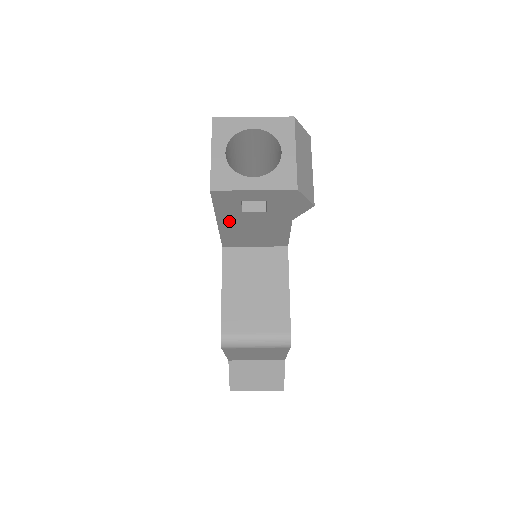
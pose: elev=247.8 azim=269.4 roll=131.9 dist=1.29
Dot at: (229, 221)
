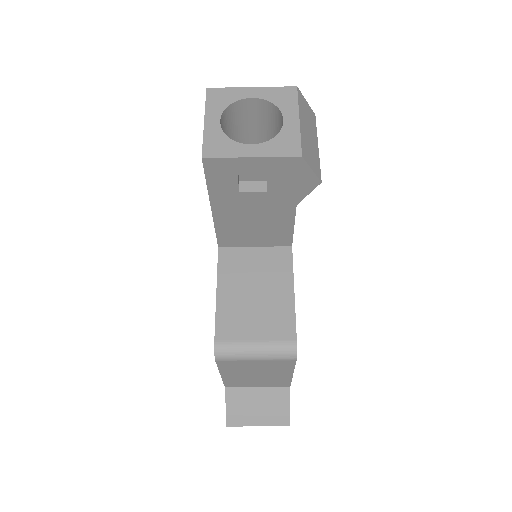
Dot at: (225, 207)
